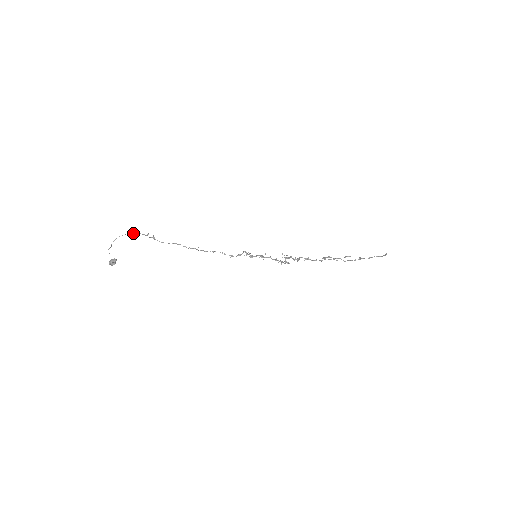
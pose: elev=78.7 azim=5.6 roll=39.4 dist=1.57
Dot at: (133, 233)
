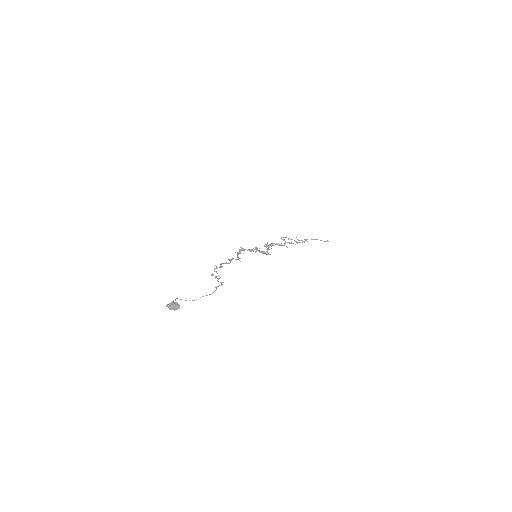
Dot at: (216, 287)
